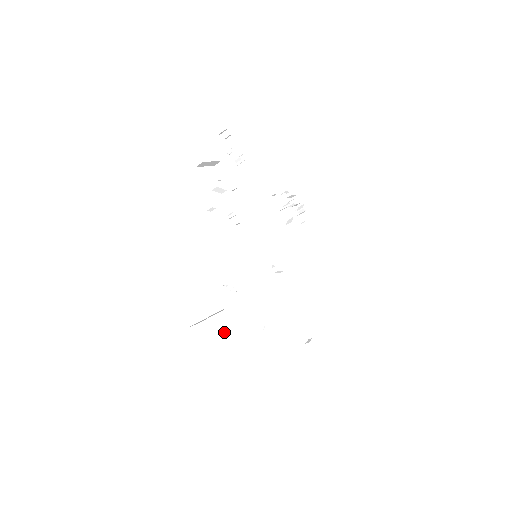
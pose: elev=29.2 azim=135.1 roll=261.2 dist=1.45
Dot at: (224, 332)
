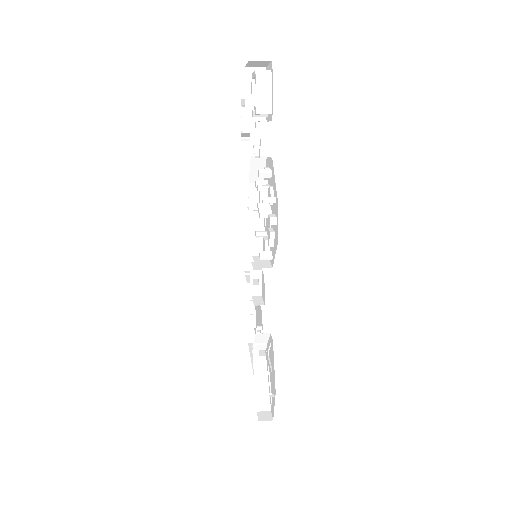
Dot at: occluded
